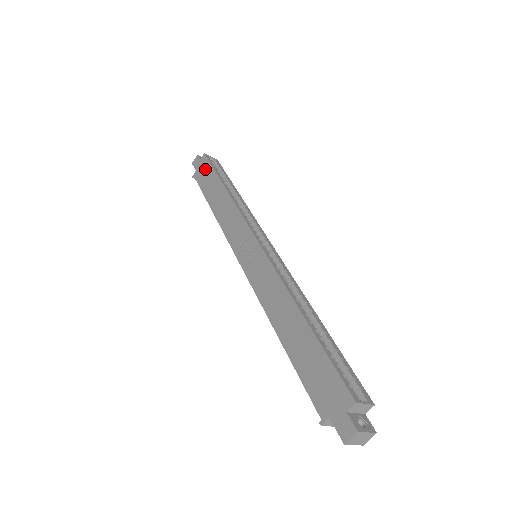
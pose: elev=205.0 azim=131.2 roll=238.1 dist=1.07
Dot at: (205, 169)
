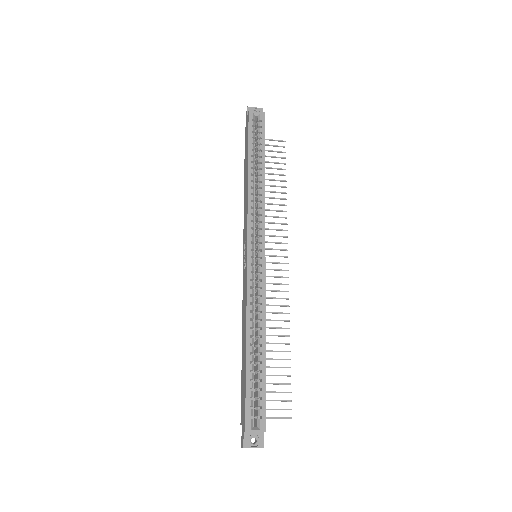
Dot at: (247, 133)
